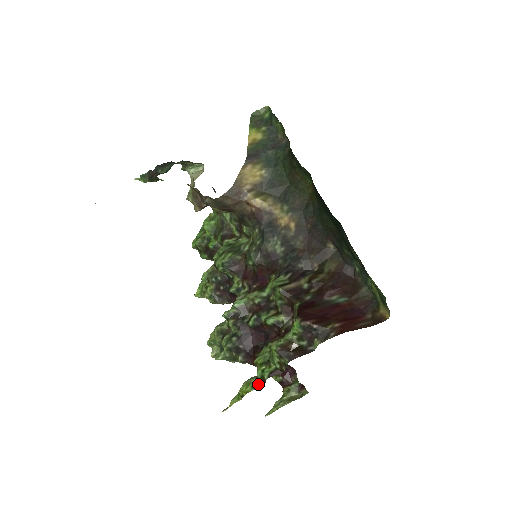
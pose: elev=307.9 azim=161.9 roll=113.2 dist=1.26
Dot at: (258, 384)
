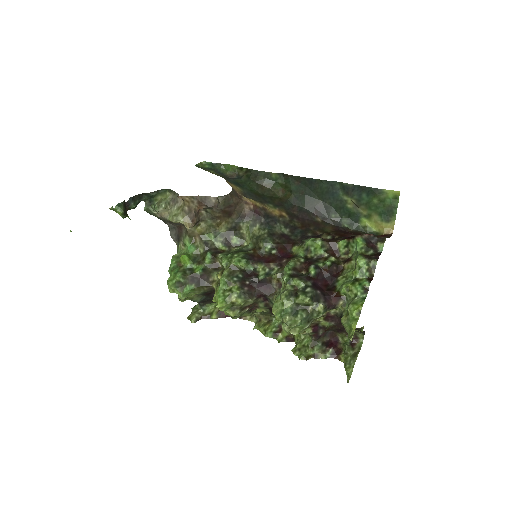
Dot at: (363, 297)
